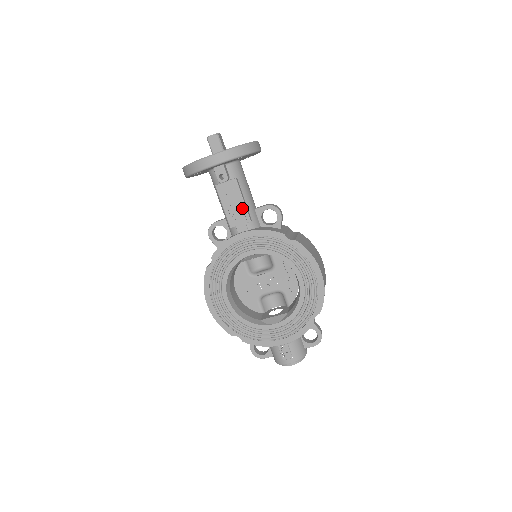
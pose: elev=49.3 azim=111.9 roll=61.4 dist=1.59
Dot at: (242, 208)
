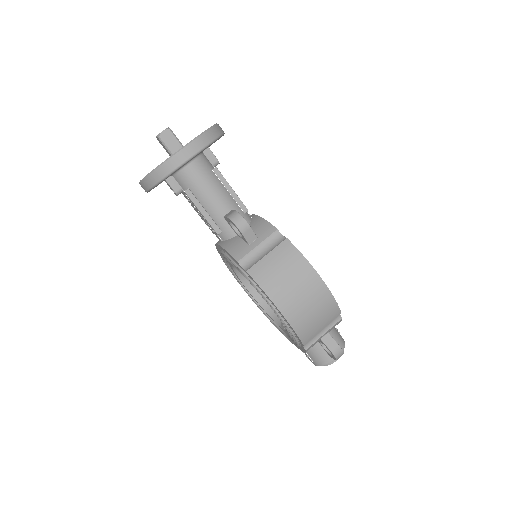
Dot at: (205, 220)
